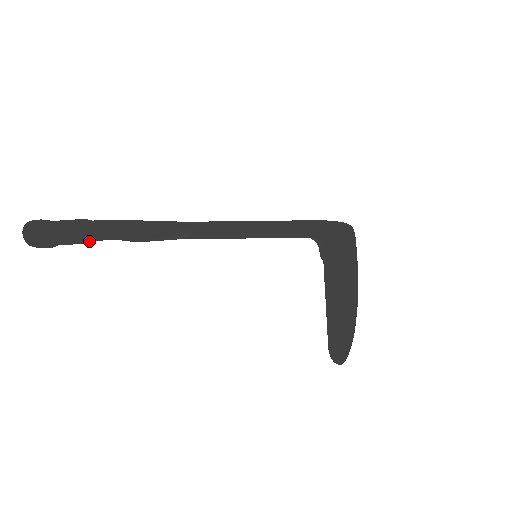
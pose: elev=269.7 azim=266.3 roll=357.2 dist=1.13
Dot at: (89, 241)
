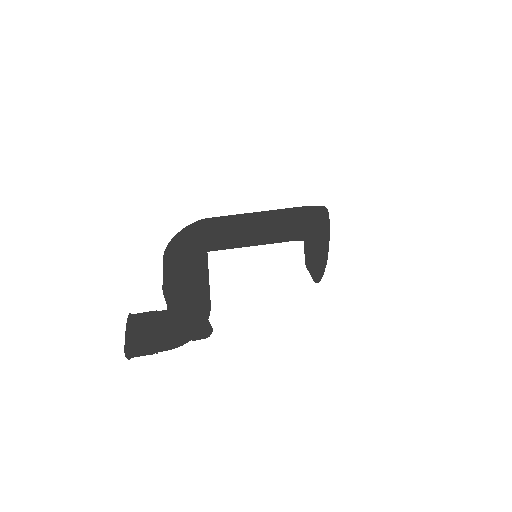
Dot at: occluded
